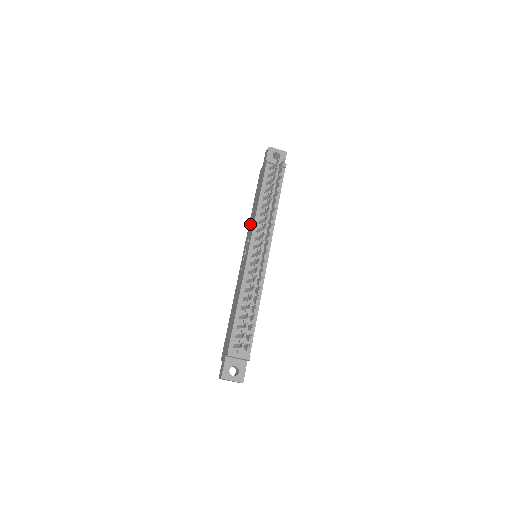
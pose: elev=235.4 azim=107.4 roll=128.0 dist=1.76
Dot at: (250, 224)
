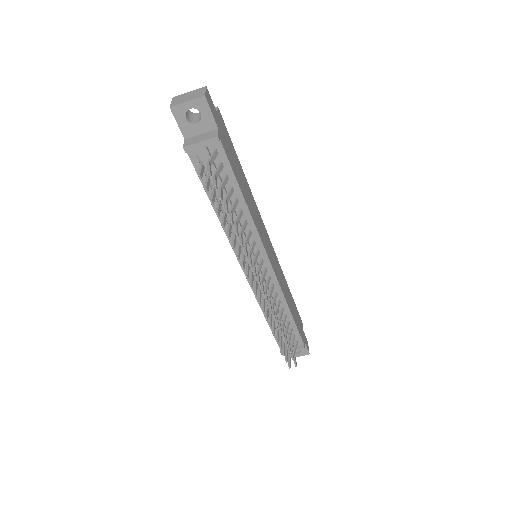
Dot at: occluded
